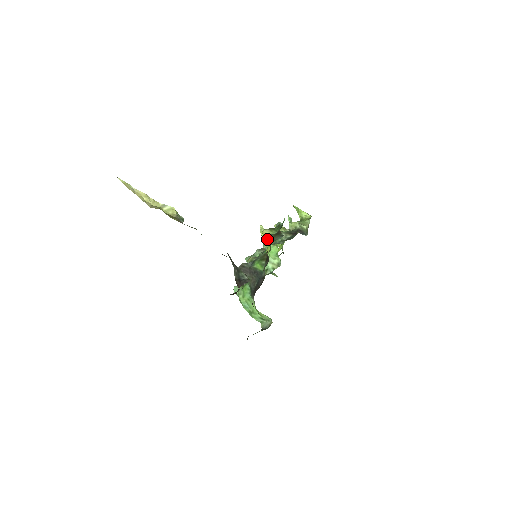
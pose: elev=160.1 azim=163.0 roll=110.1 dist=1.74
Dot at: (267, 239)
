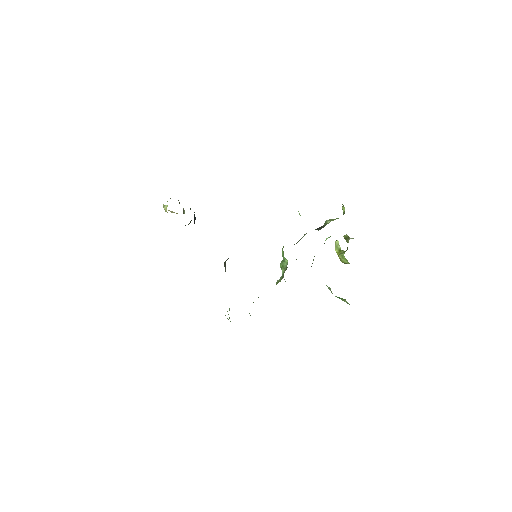
Dot at: occluded
